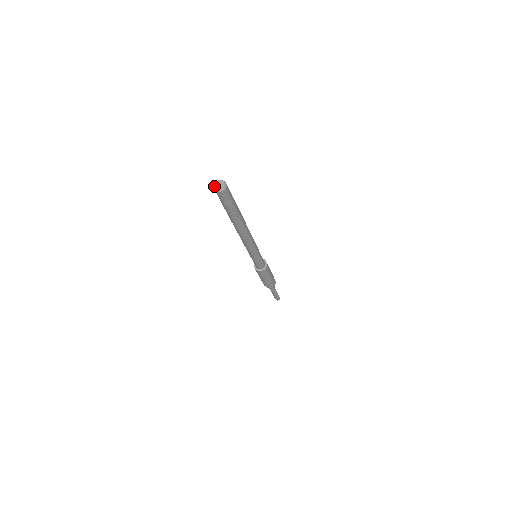
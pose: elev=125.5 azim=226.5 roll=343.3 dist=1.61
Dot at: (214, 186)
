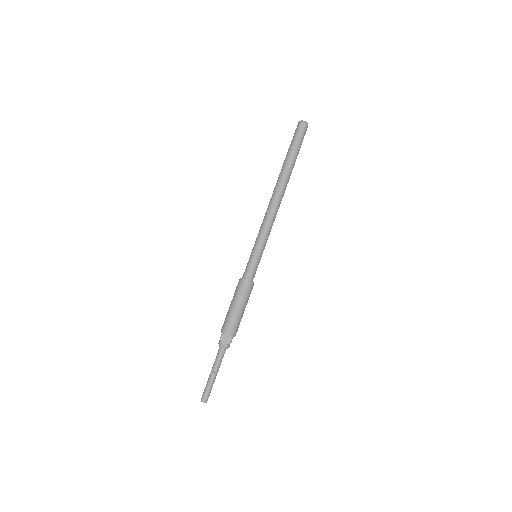
Dot at: occluded
